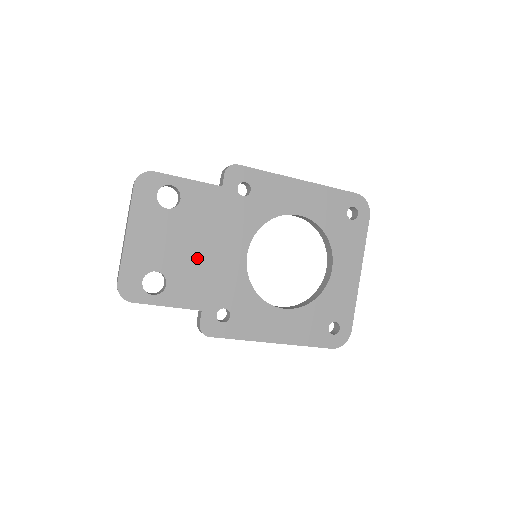
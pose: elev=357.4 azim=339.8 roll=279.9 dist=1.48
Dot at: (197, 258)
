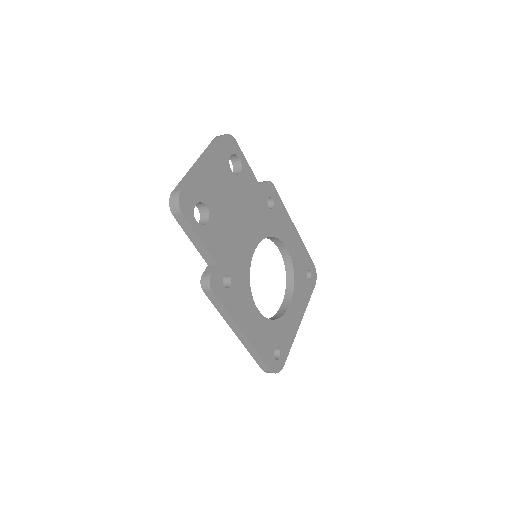
Dot at: (231, 222)
